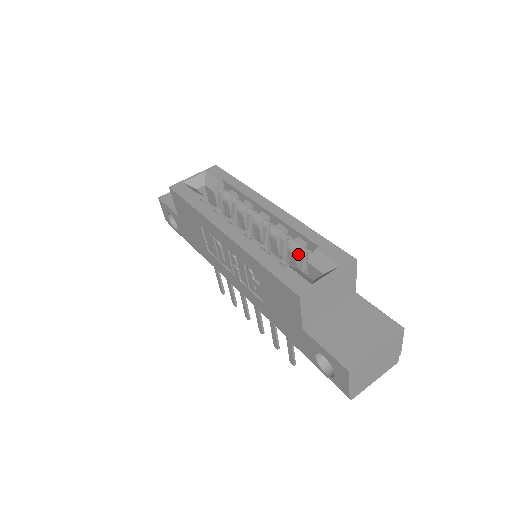
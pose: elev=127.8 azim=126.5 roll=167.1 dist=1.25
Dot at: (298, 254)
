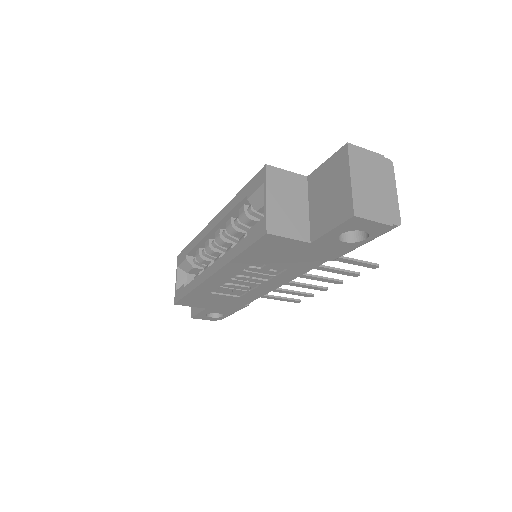
Dot at: (251, 217)
